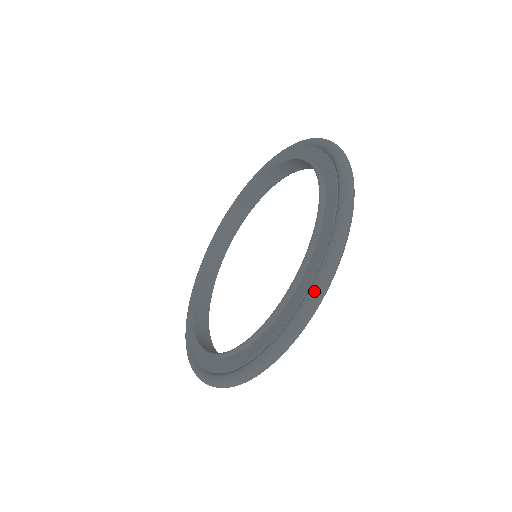
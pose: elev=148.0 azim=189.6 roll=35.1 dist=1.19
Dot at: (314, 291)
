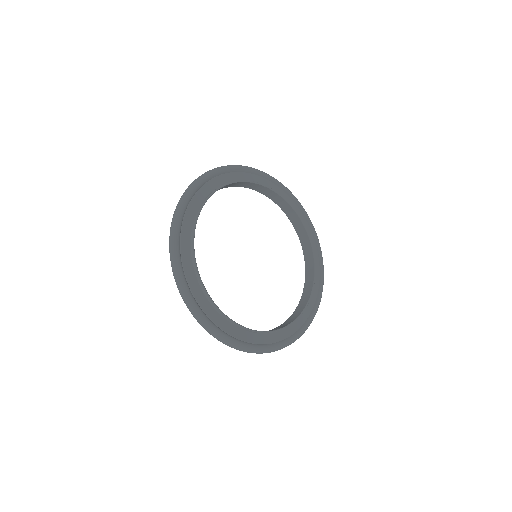
Dot at: (171, 227)
